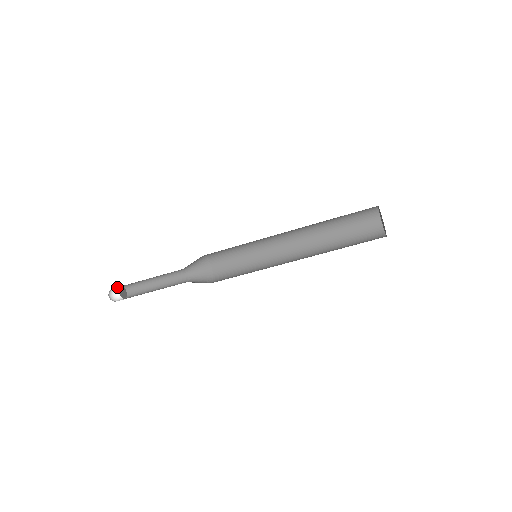
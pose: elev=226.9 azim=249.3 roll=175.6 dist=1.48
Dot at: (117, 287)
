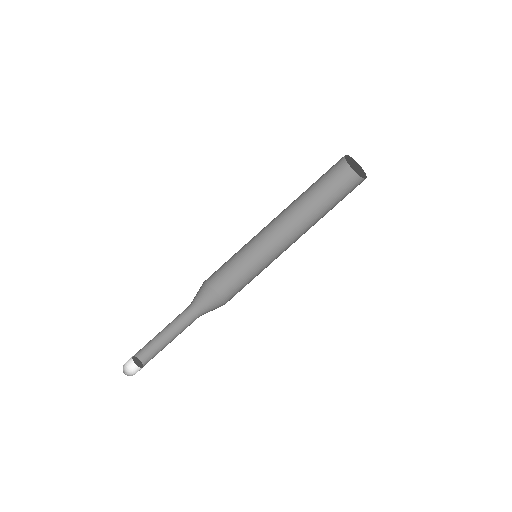
Dot at: (131, 361)
